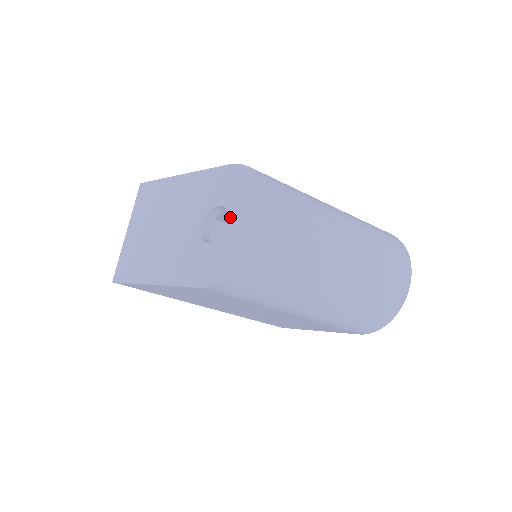
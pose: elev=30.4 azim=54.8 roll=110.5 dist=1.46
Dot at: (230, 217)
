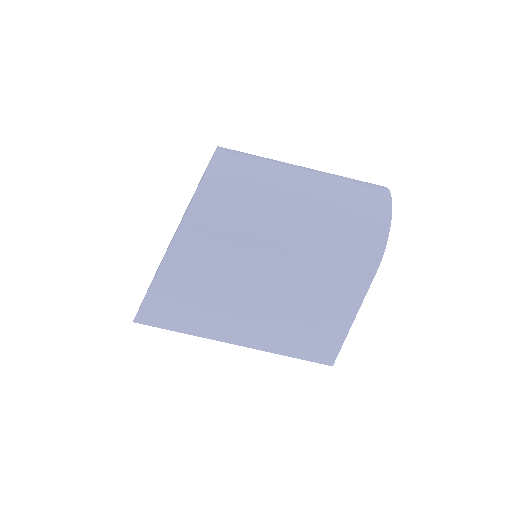
Dot at: occluded
